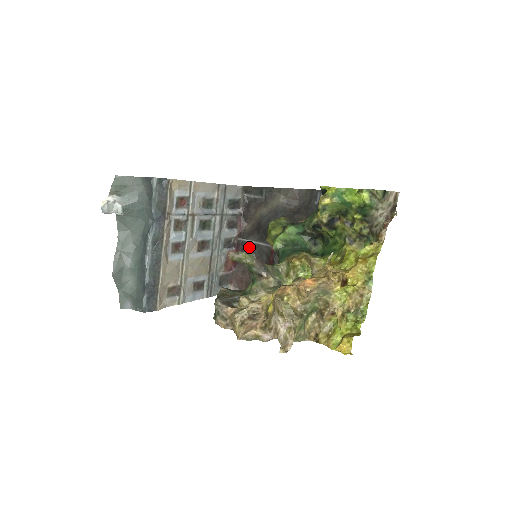
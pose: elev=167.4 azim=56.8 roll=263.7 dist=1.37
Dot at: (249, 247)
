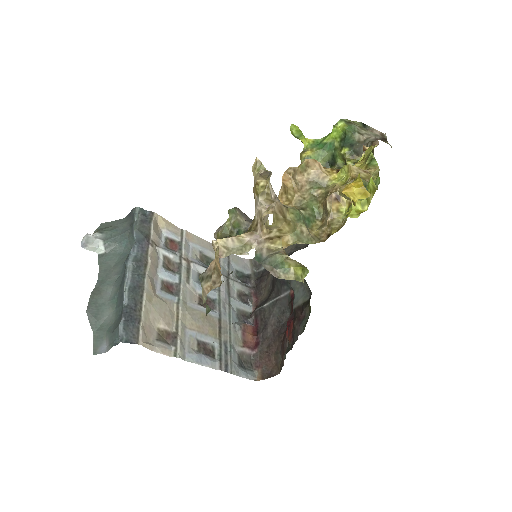
Dot at: (268, 311)
